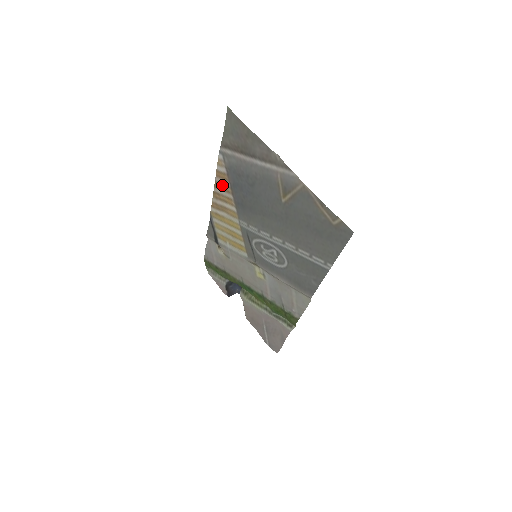
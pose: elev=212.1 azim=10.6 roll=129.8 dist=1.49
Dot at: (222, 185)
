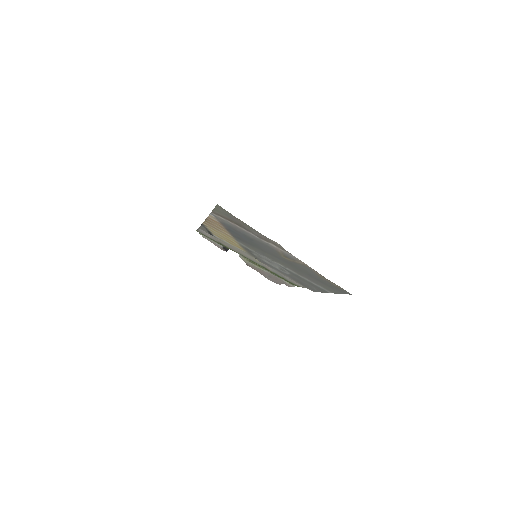
Dot at: (215, 223)
